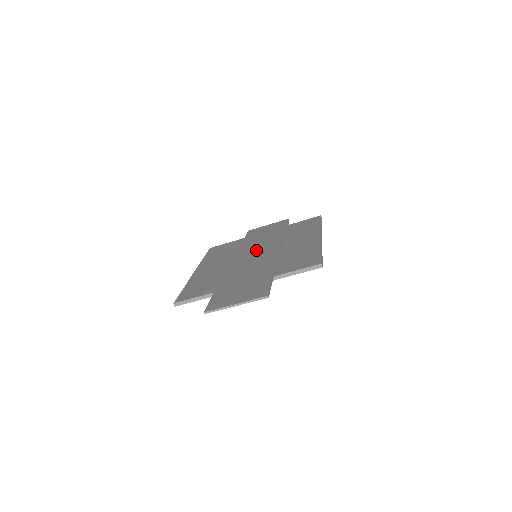
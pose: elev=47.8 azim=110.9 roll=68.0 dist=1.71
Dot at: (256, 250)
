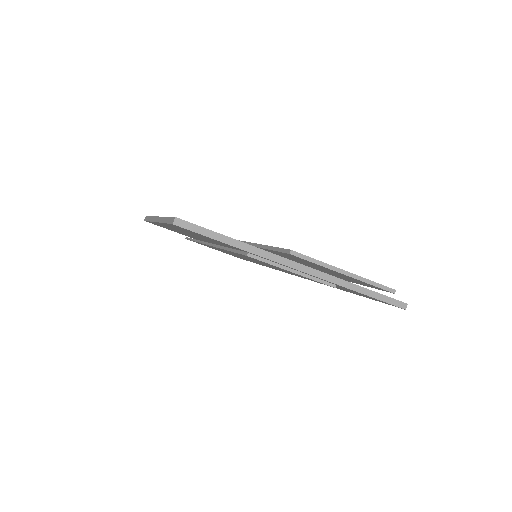
Dot at: occluded
